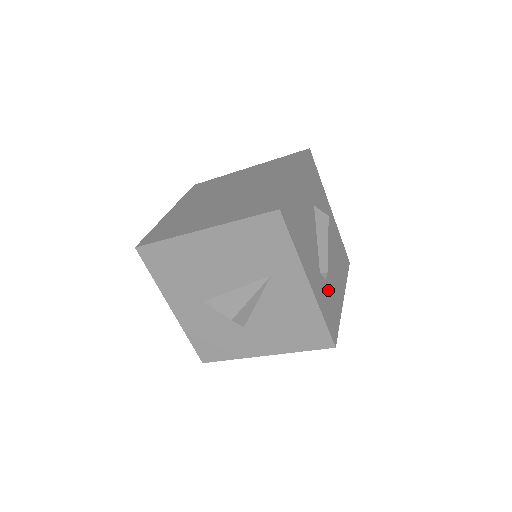
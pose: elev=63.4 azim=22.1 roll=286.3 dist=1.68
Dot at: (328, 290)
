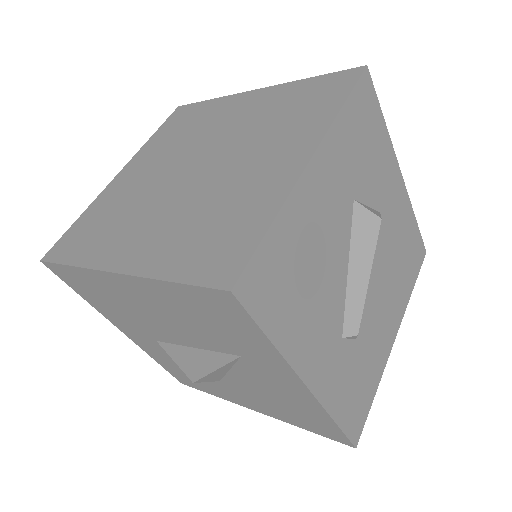
Dot at: (358, 354)
